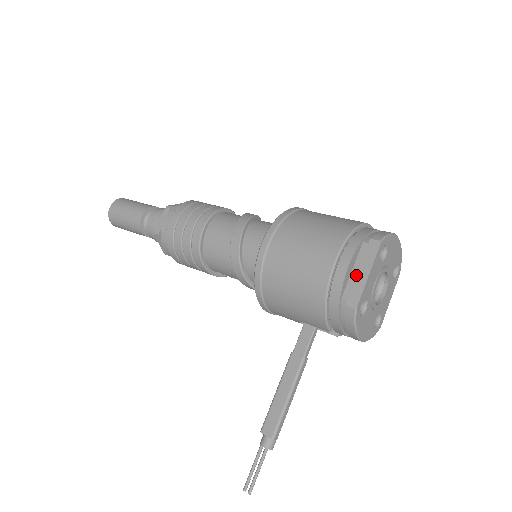
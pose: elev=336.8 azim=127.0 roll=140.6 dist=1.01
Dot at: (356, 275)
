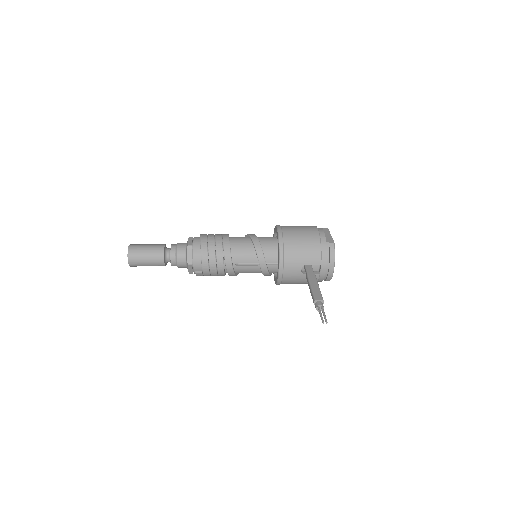
Dot at: (326, 236)
